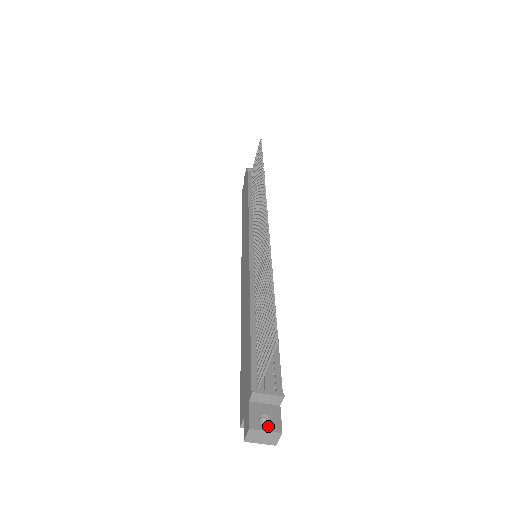
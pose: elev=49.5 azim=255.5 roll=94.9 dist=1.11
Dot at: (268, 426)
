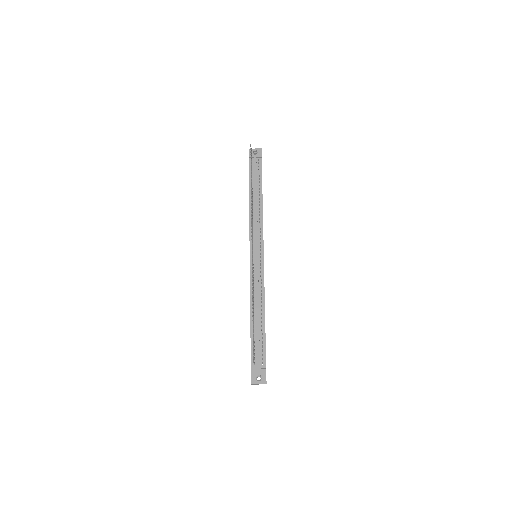
Dot at: (260, 381)
